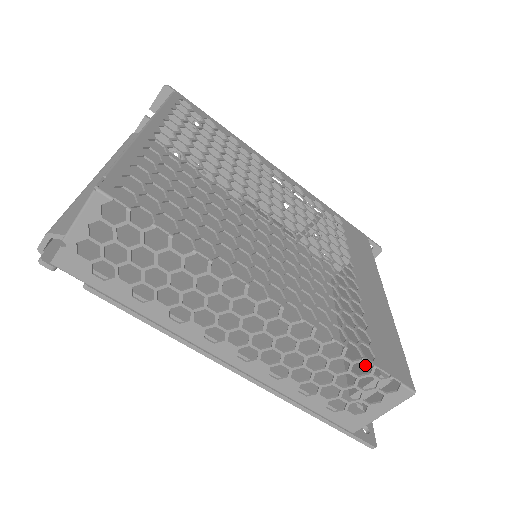
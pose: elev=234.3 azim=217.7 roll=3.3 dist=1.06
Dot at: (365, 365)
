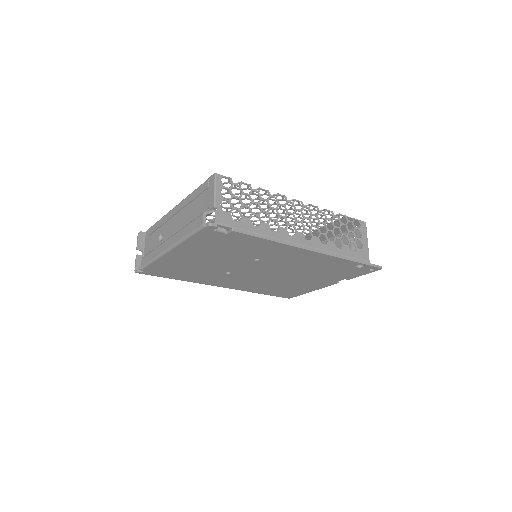
Dot at: occluded
